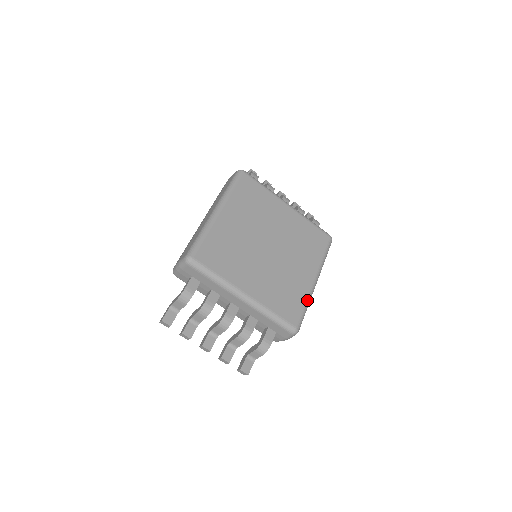
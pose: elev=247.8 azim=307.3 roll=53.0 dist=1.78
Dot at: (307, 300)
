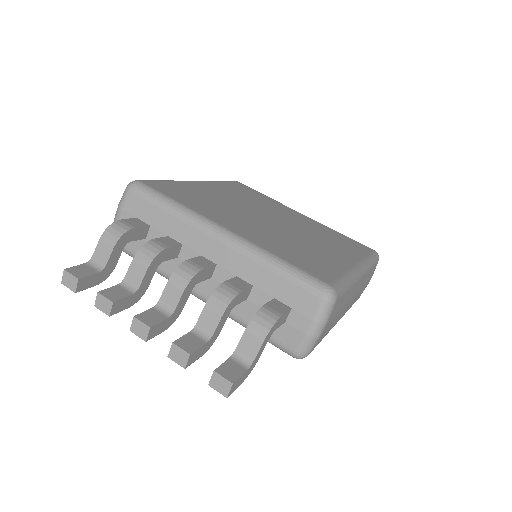
Dot at: (346, 273)
